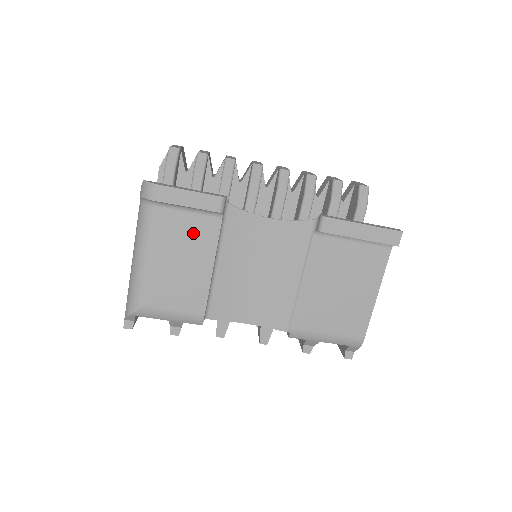
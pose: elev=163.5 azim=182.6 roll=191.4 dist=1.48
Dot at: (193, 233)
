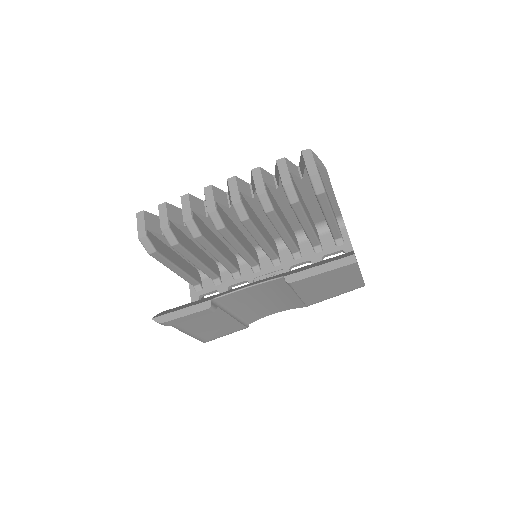
Dot at: (206, 318)
